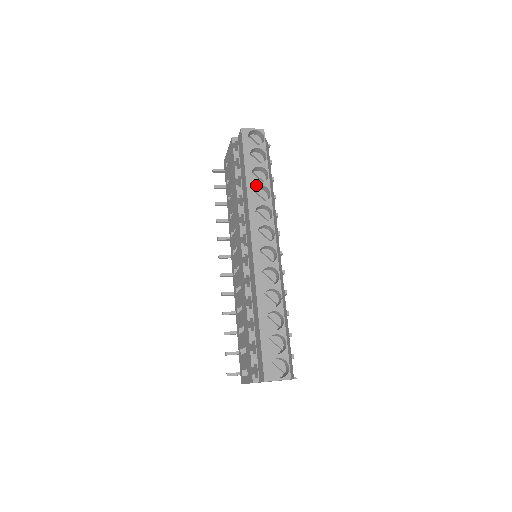
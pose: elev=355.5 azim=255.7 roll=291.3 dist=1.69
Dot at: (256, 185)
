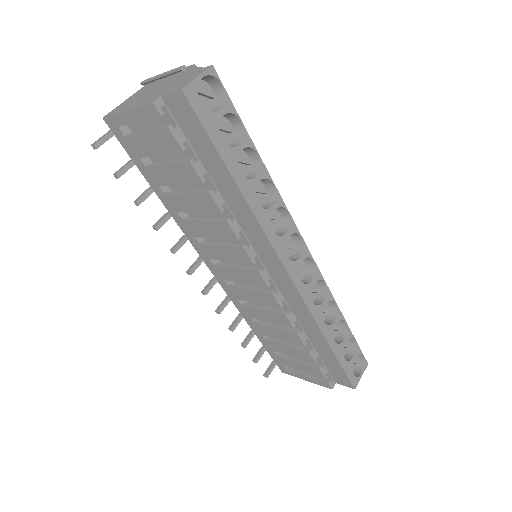
Dot at: (254, 186)
